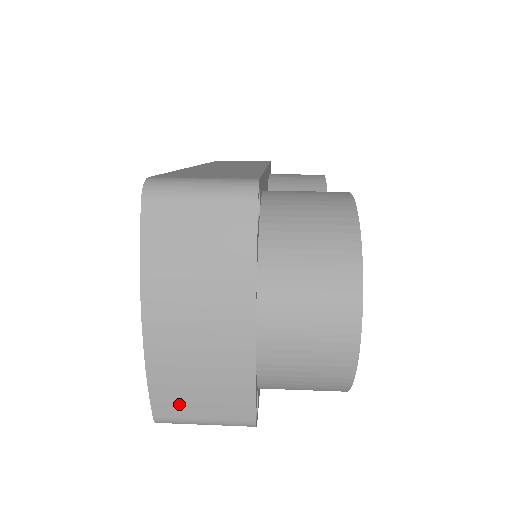
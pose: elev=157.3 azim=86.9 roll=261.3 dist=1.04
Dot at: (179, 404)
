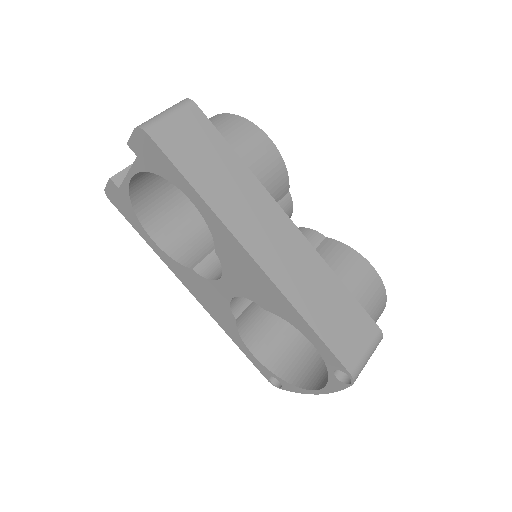
Dot at: occluded
